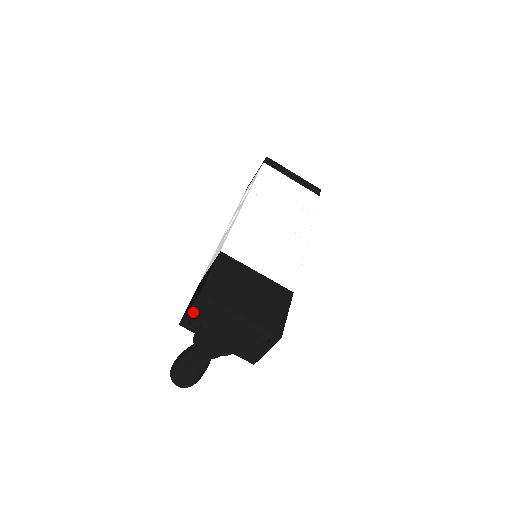
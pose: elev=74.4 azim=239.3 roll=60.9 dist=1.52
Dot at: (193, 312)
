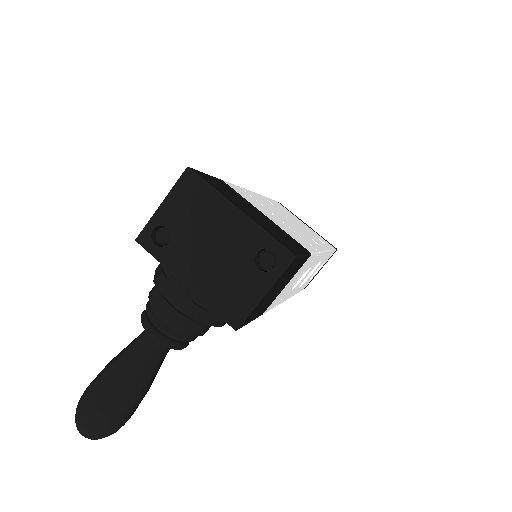
Dot at: (166, 208)
